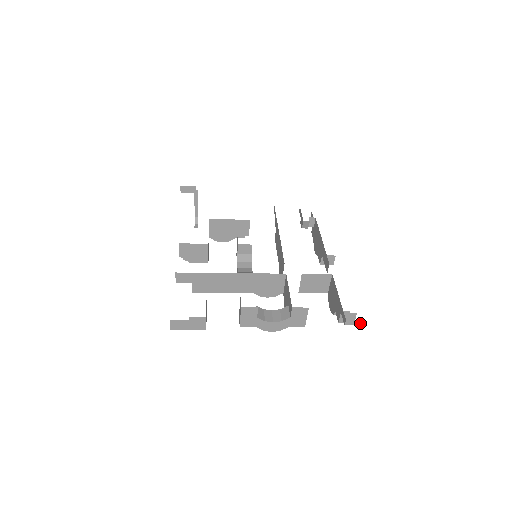
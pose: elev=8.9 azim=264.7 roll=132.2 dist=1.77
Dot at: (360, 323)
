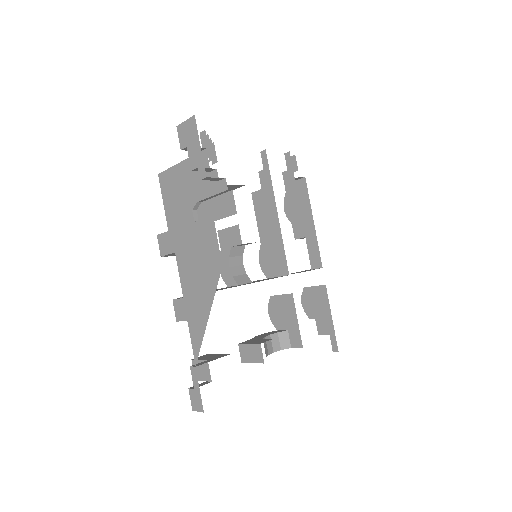
Dot at: occluded
